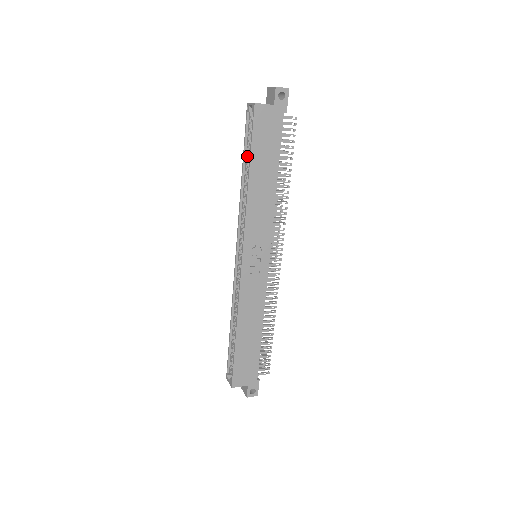
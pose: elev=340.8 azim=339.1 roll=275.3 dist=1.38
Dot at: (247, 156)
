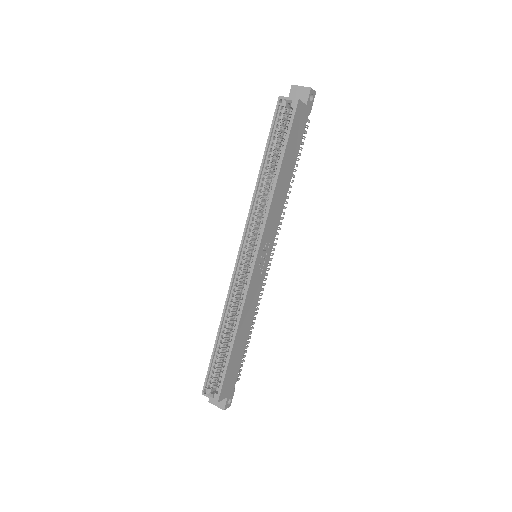
Dot at: (270, 151)
